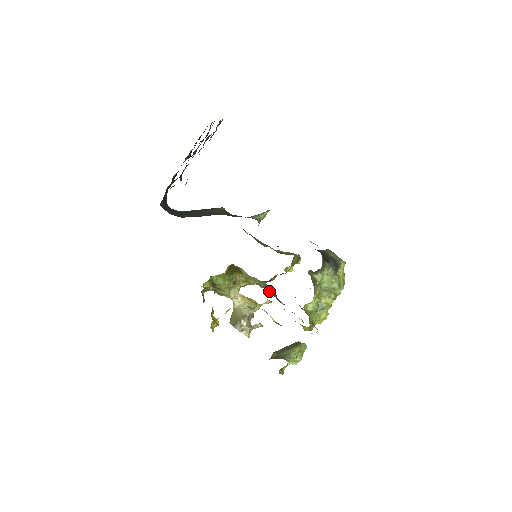
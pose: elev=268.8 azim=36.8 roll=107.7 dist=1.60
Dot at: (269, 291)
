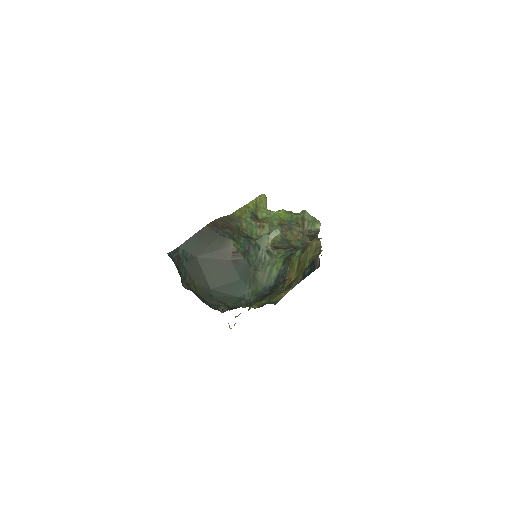
Dot at: occluded
